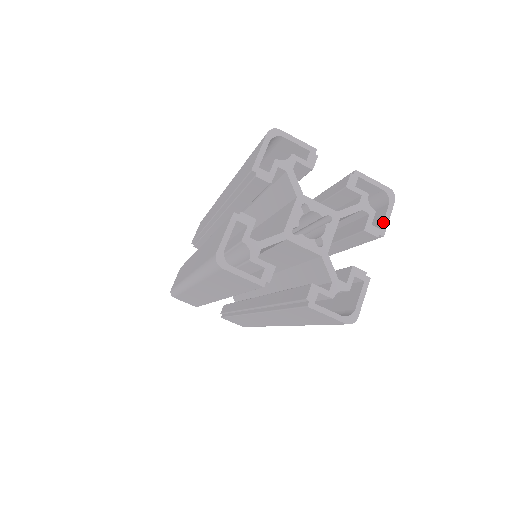
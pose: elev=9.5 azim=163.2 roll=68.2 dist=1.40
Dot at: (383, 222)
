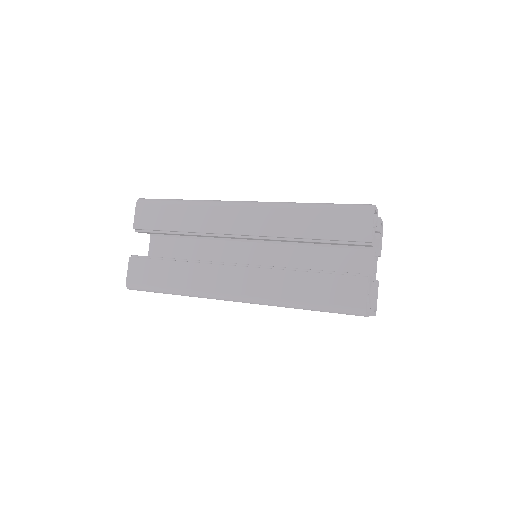
Dot at: (381, 246)
